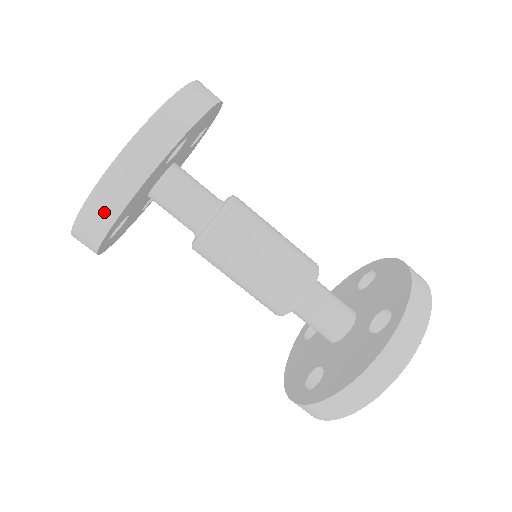
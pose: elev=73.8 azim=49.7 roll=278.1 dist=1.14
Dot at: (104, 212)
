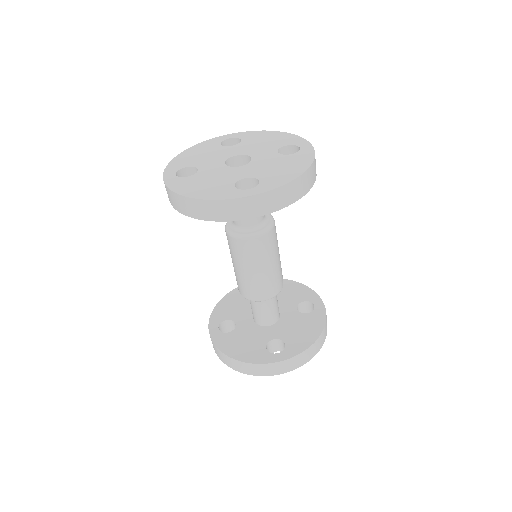
Dot at: (182, 206)
